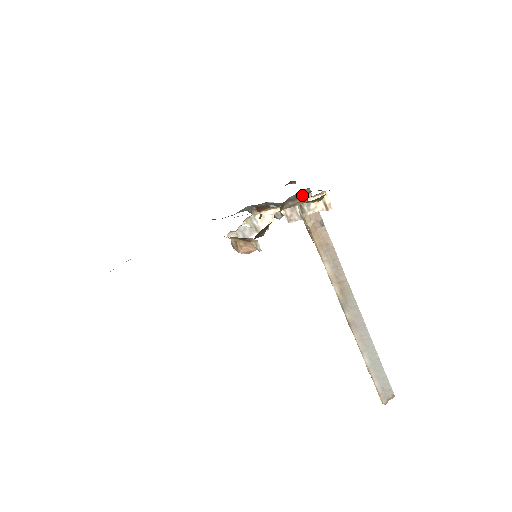
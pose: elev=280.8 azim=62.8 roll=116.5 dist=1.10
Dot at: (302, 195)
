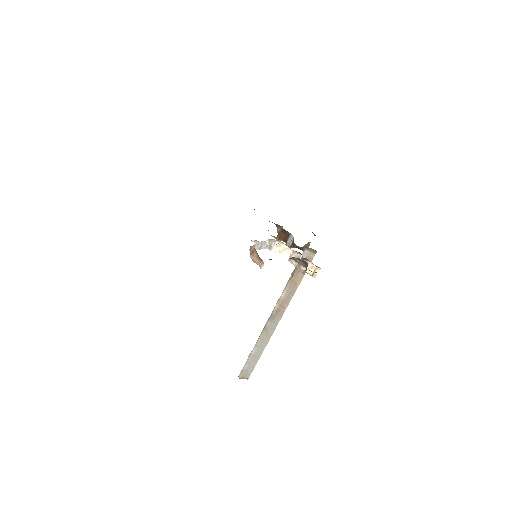
Dot at: (307, 264)
